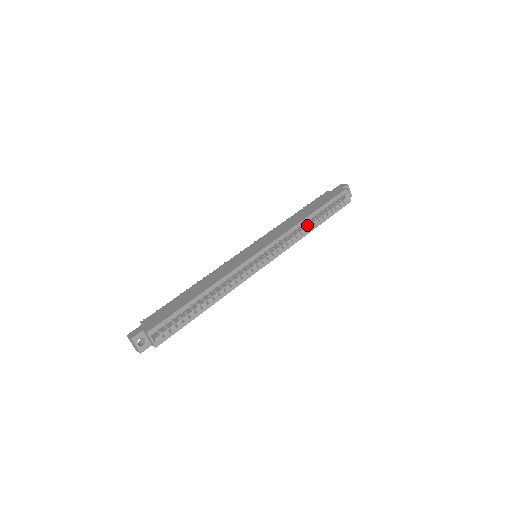
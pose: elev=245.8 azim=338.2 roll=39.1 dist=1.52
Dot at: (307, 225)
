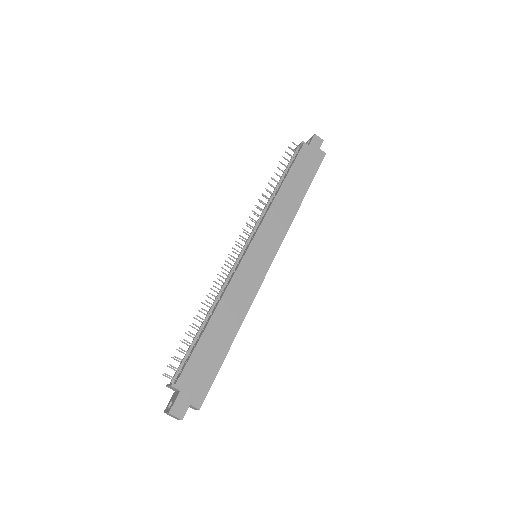
Dot at: occluded
